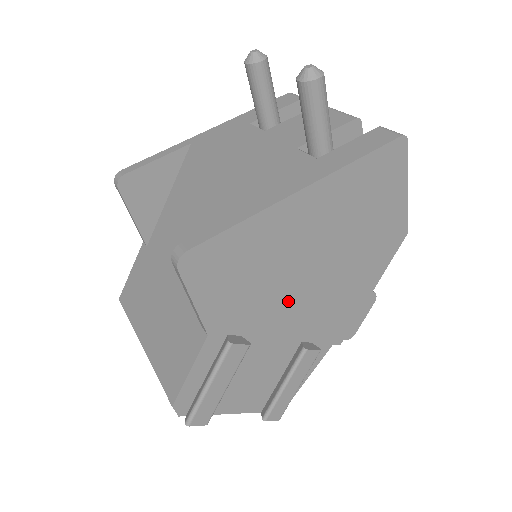
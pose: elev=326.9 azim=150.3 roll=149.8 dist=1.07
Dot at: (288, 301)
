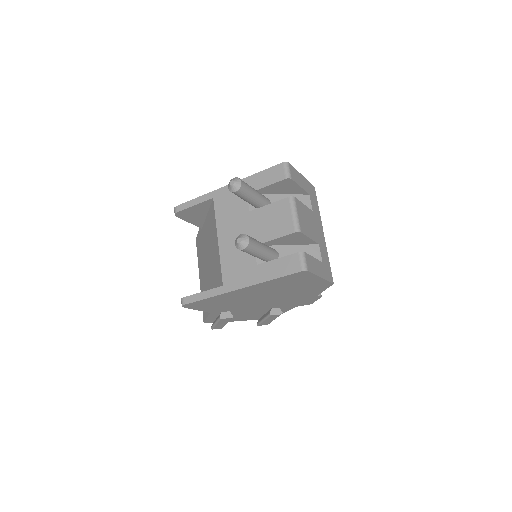
Dot at: (253, 304)
